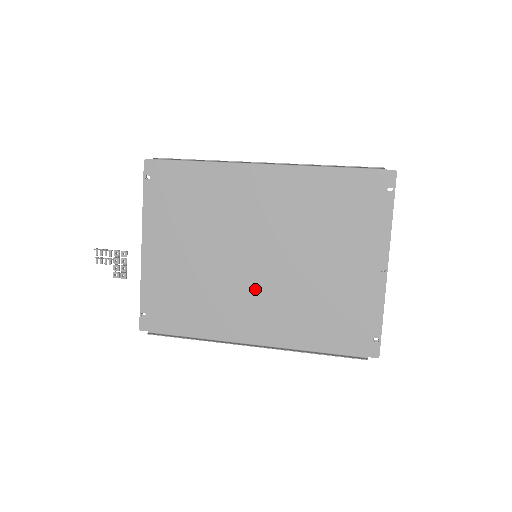
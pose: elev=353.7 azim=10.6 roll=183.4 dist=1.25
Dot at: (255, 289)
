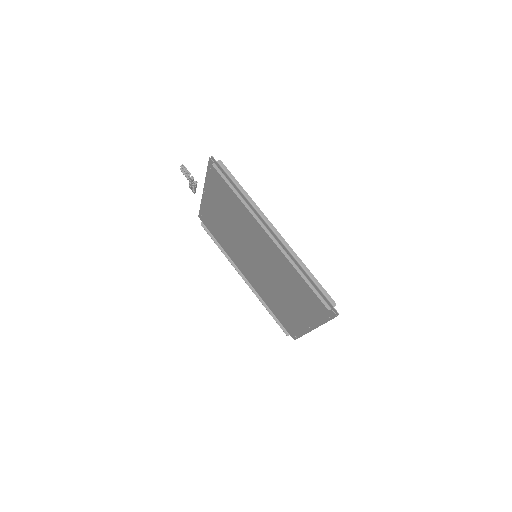
Dot at: (251, 265)
